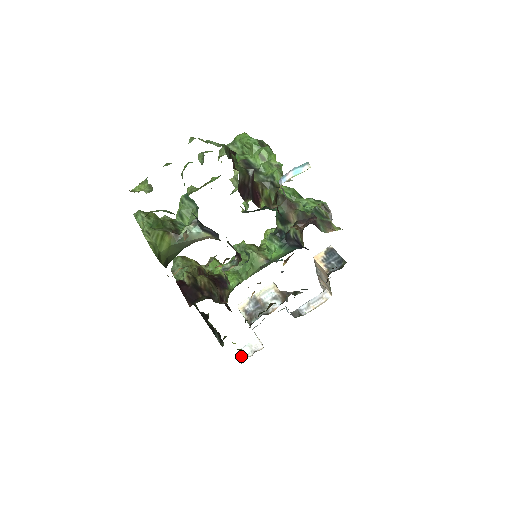
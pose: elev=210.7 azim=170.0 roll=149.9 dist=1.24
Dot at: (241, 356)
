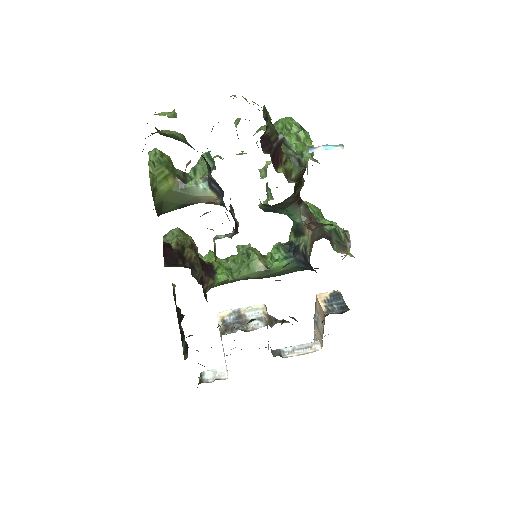
Dot at: occluded
